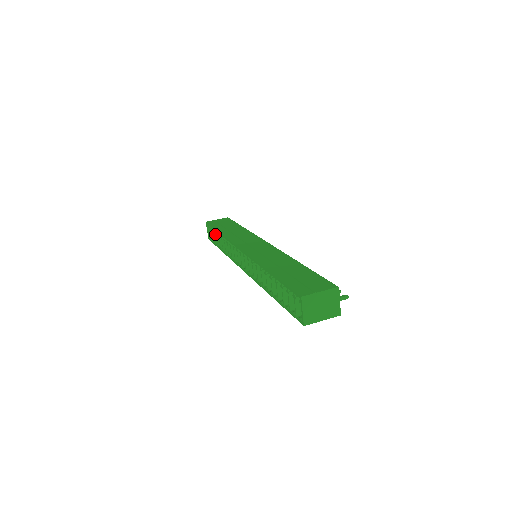
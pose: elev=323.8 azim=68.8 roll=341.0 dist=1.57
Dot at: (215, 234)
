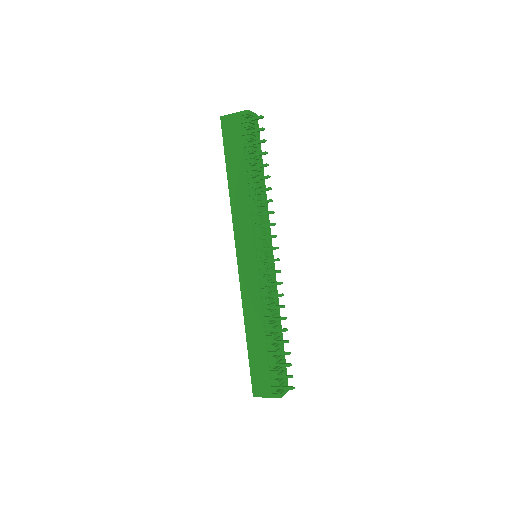
Dot at: occluded
